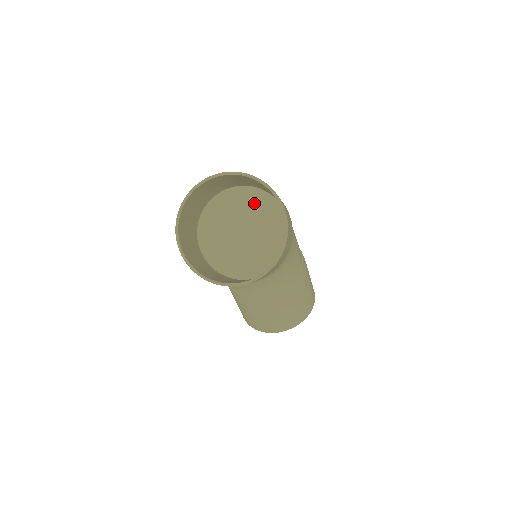
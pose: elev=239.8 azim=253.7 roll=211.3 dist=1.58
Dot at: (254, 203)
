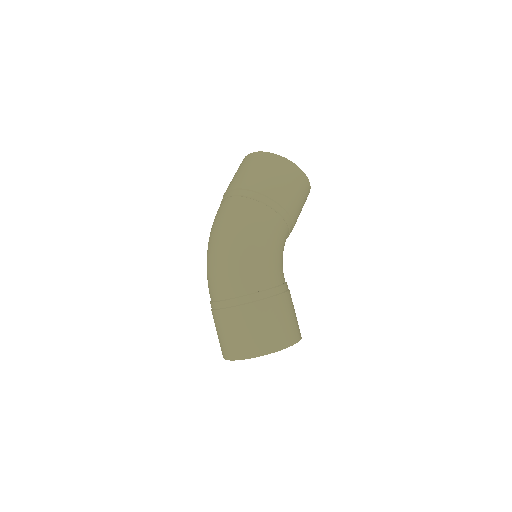
Dot at: occluded
